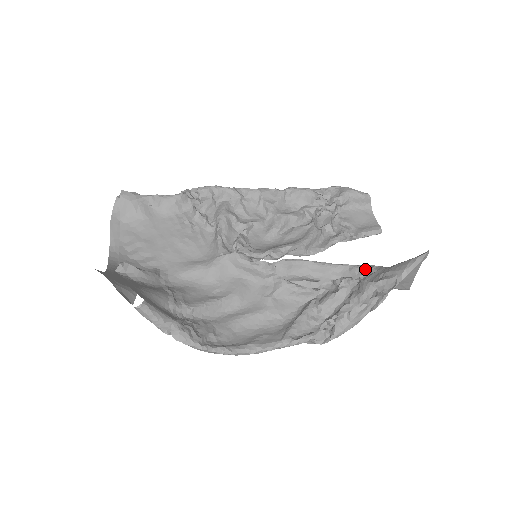
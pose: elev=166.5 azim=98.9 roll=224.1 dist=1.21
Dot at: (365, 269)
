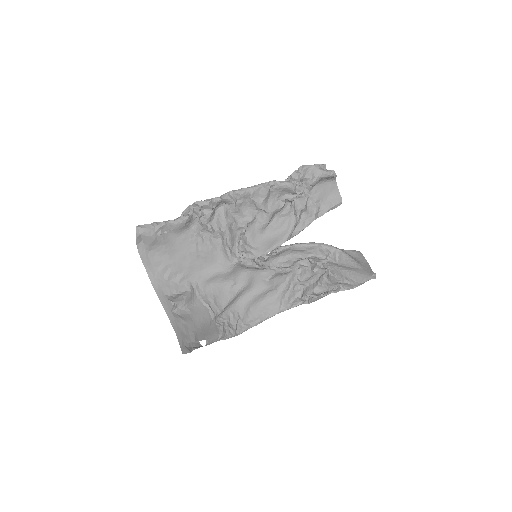
Dot at: (331, 252)
